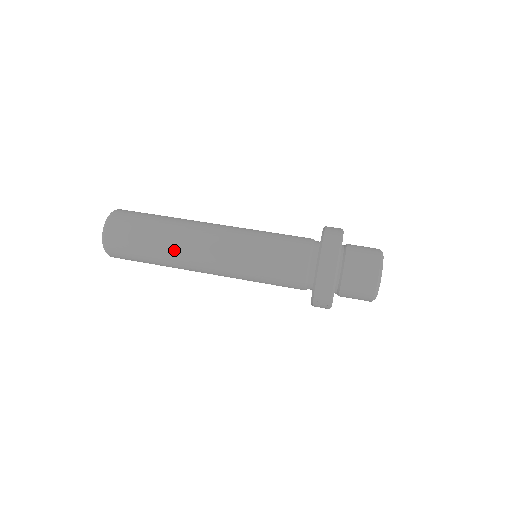
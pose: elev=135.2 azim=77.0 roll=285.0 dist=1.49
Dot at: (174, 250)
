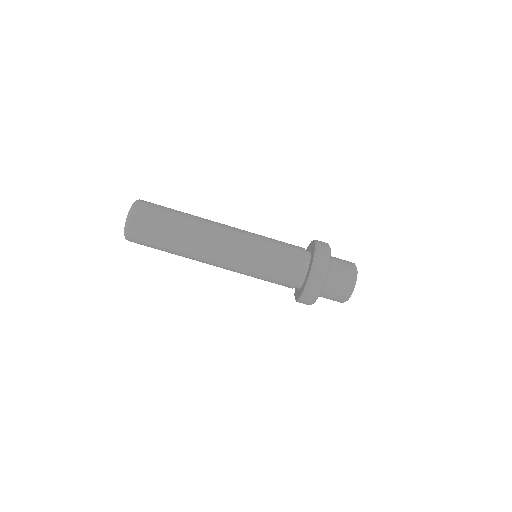
Dot at: occluded
